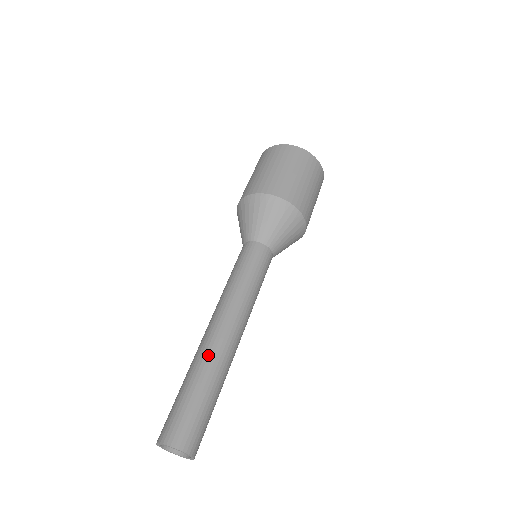
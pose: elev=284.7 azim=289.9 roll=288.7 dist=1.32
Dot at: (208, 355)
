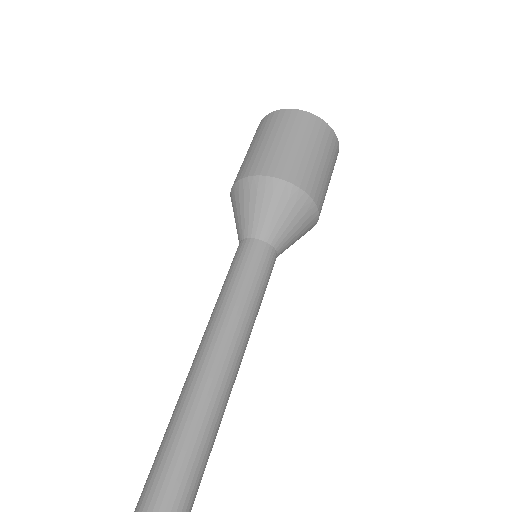
Dot at: (199, 398)
